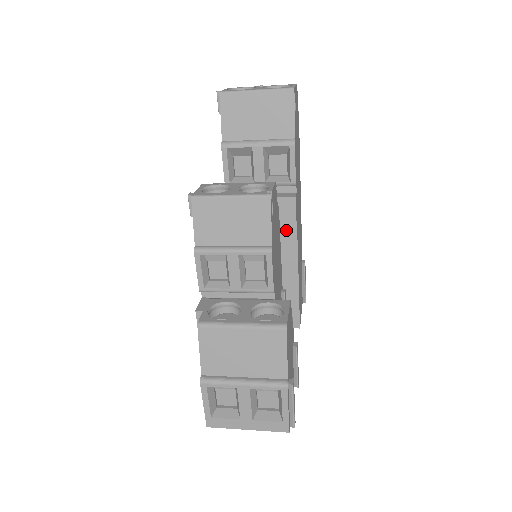
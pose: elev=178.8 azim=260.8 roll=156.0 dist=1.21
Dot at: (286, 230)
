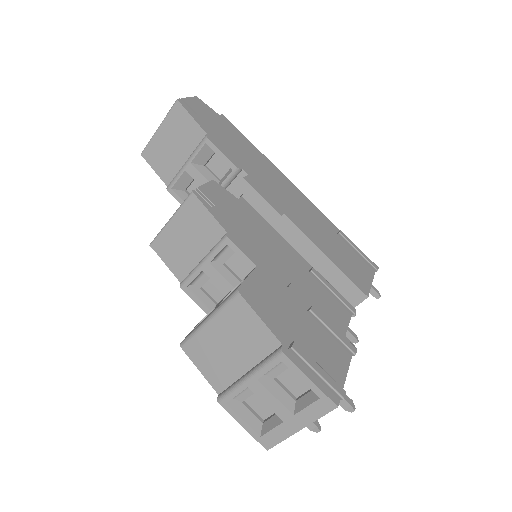
Dot at: (263, 213)
